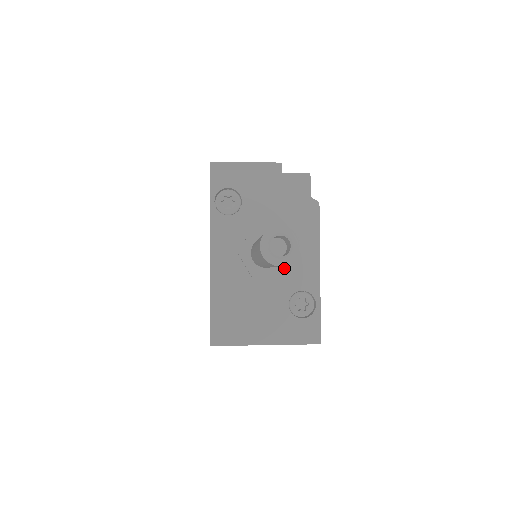
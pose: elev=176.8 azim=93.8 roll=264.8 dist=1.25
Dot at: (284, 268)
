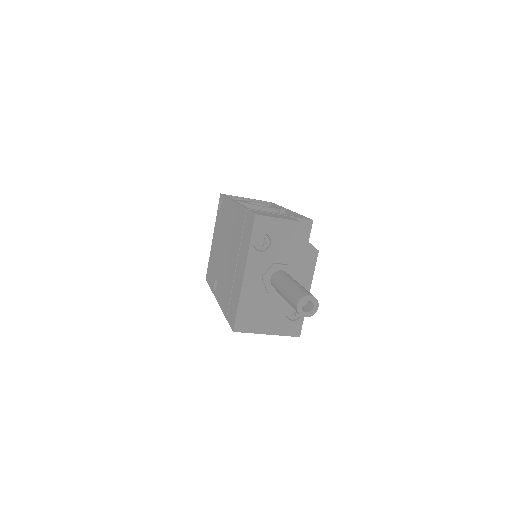
Dot at: occluded
